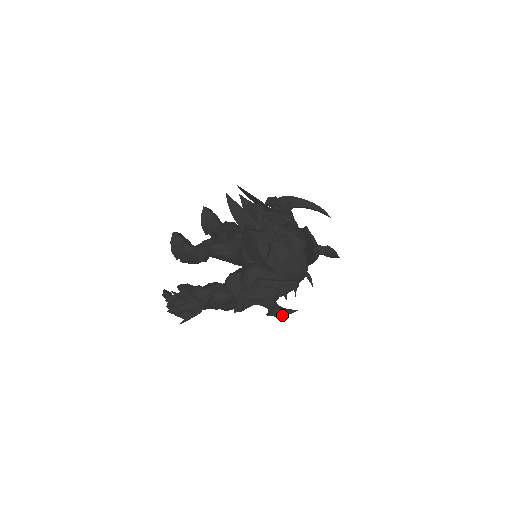
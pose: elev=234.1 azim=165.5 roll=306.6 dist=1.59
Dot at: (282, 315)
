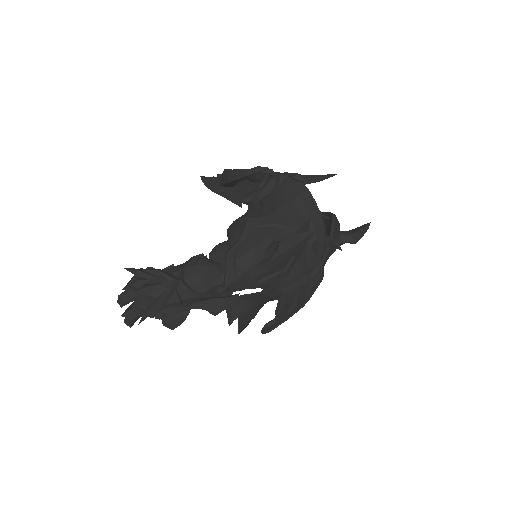
Dot at: (293, 245)
